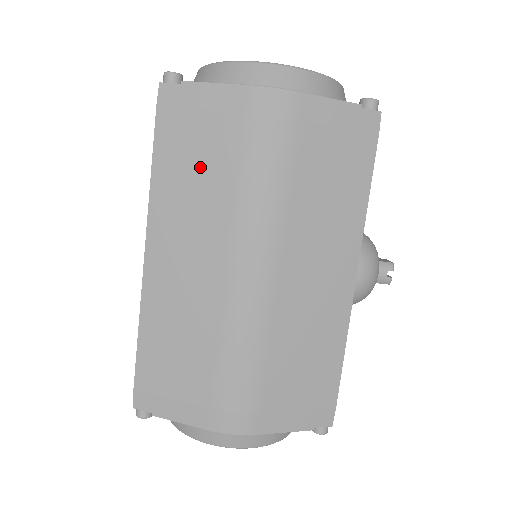
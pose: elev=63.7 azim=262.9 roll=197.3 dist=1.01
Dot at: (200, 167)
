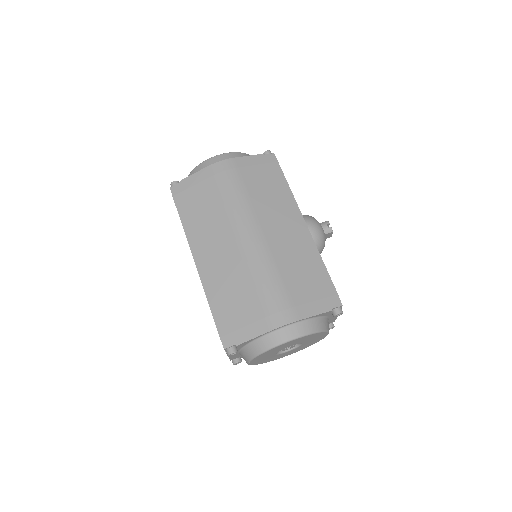
Dot at: (203, 208)
